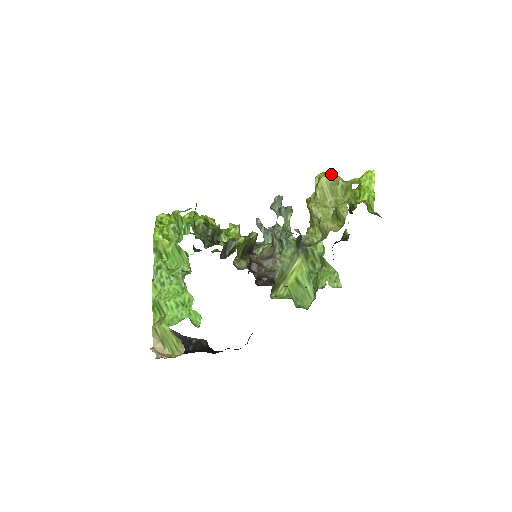
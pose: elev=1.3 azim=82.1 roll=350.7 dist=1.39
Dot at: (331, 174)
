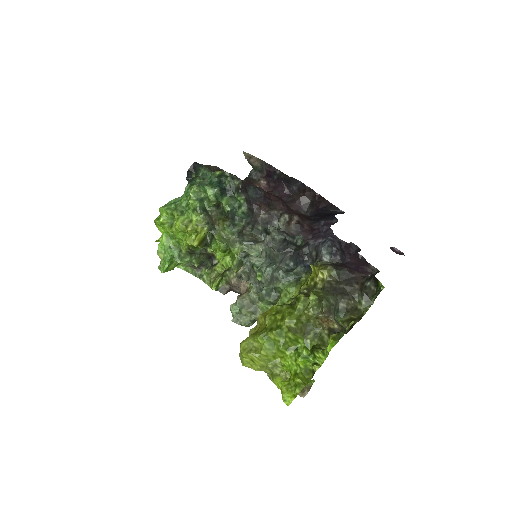
Dot at: occluded
